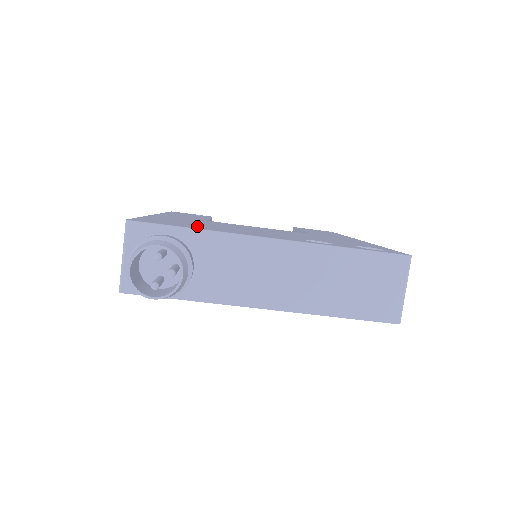
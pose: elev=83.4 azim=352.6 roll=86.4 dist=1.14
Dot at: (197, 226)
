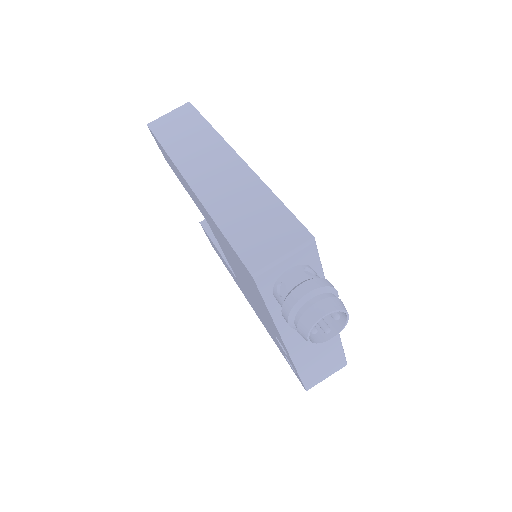
Dot at: occluded
